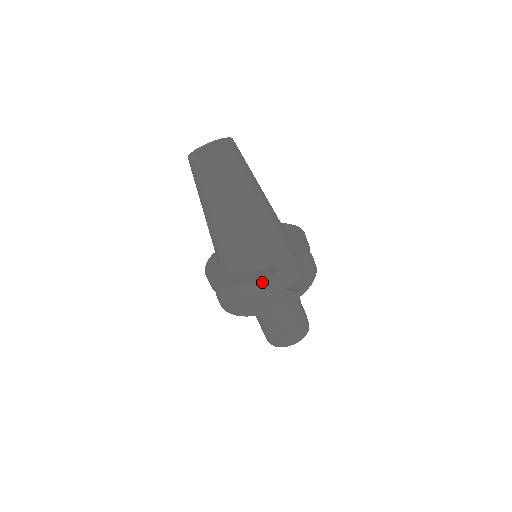
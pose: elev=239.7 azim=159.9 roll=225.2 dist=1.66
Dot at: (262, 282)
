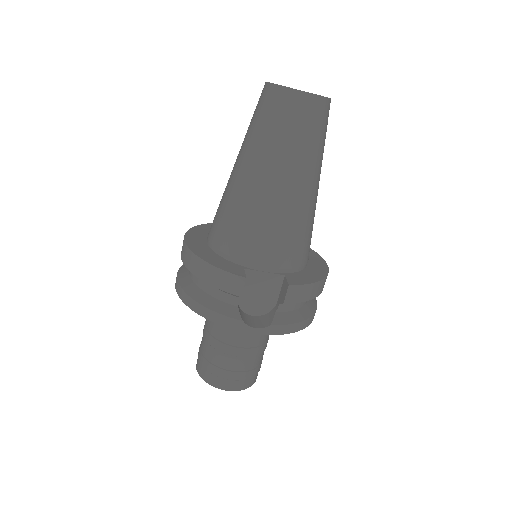
Dot at: (214, 271)
